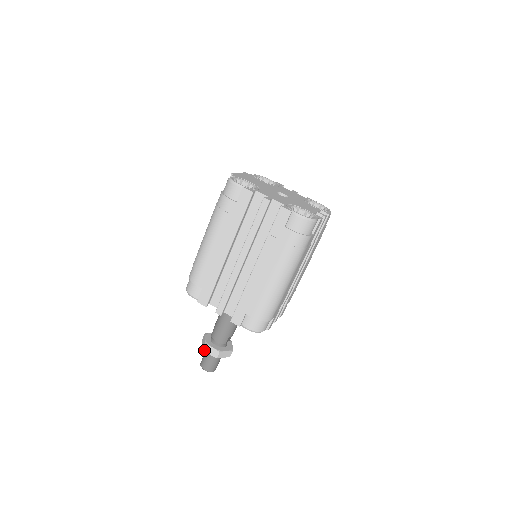
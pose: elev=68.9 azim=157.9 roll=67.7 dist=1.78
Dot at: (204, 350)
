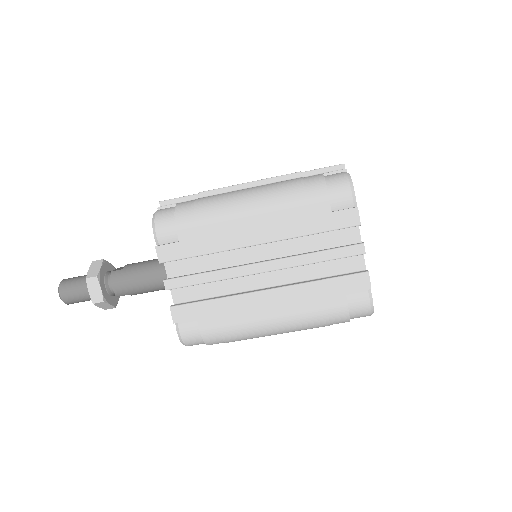
Dot at: (87, 281)
